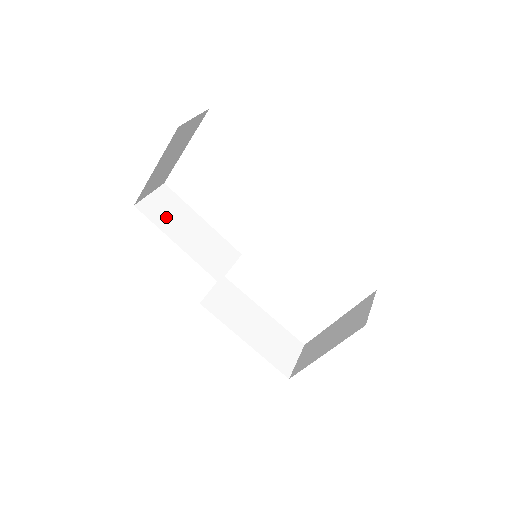
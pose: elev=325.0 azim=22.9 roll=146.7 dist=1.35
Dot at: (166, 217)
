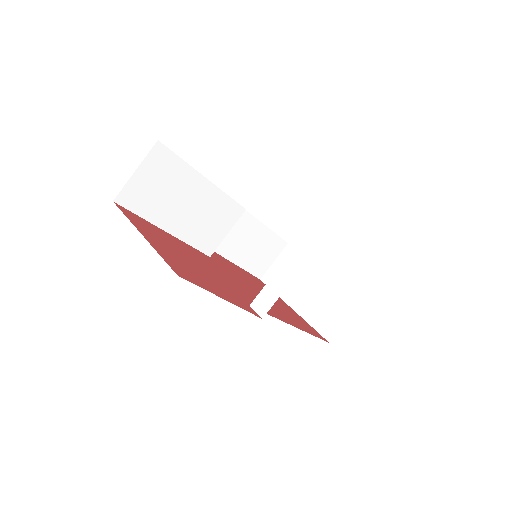
Dot at: (156, 199)
